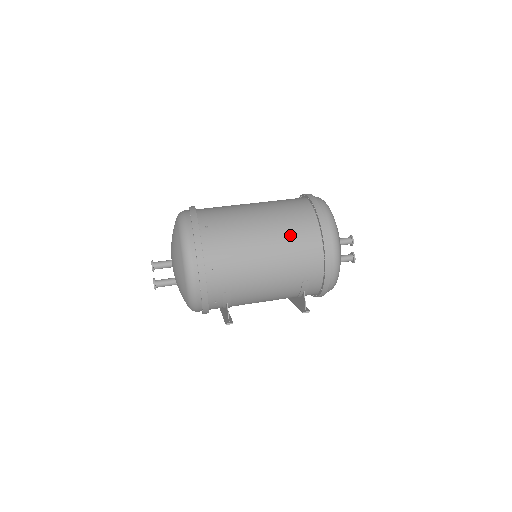
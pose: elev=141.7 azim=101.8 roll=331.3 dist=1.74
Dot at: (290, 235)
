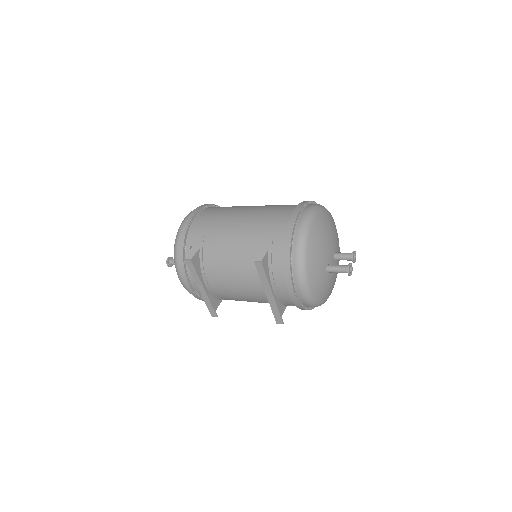
Dot at: (275, 206)
